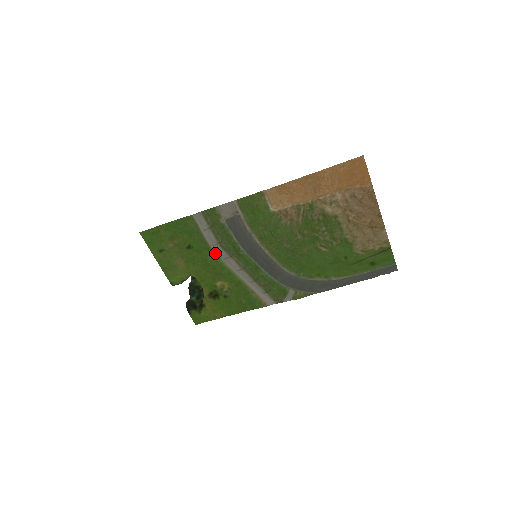
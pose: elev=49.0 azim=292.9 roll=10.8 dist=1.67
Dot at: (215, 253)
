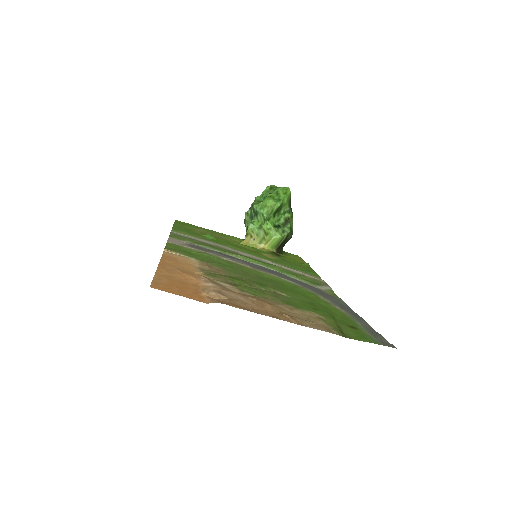
Dot at: (226, 246)
